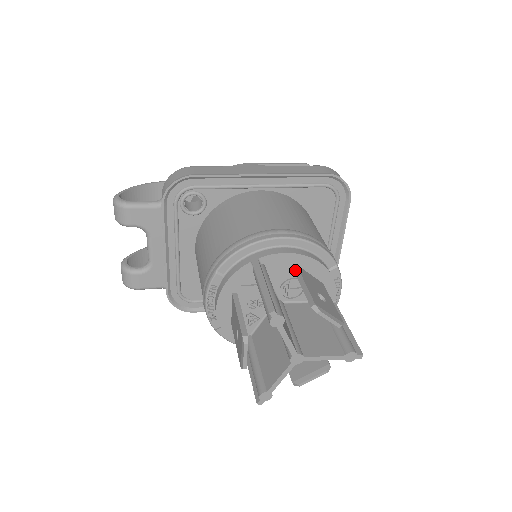
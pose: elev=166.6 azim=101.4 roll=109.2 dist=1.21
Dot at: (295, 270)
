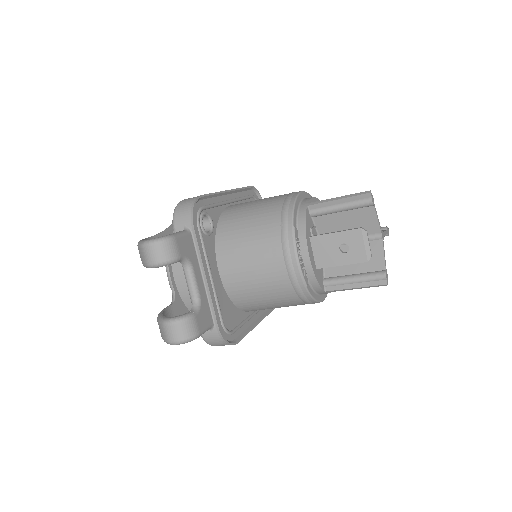
Dot at: occluded
